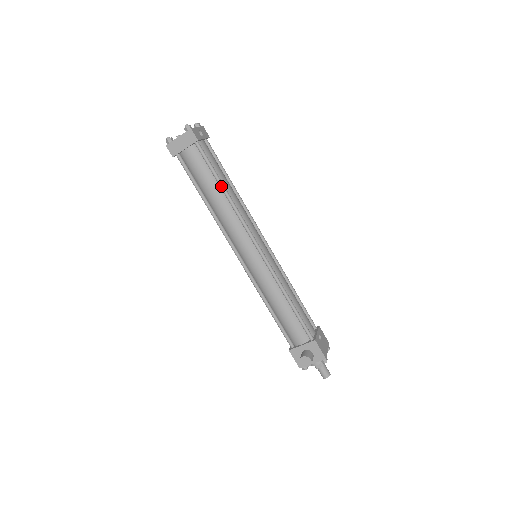
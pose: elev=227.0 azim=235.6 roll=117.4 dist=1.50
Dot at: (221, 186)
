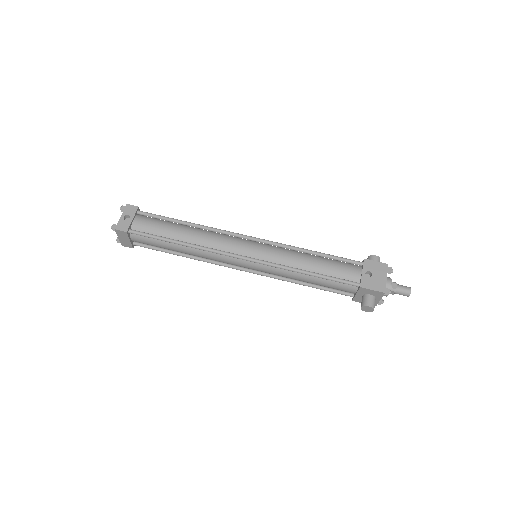
Dot at: (174, 243)
